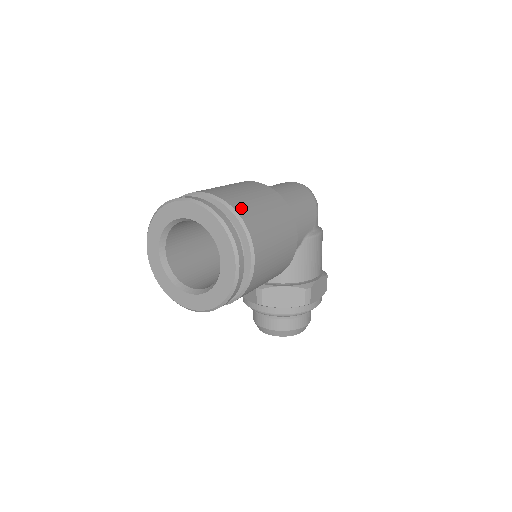
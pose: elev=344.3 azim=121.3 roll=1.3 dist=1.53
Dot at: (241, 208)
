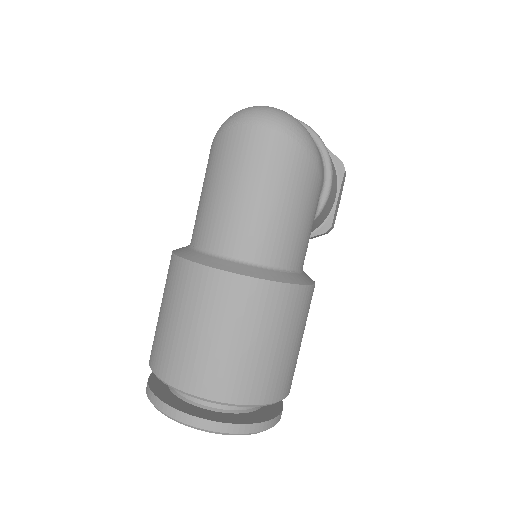
Dot at: (253, 392)
